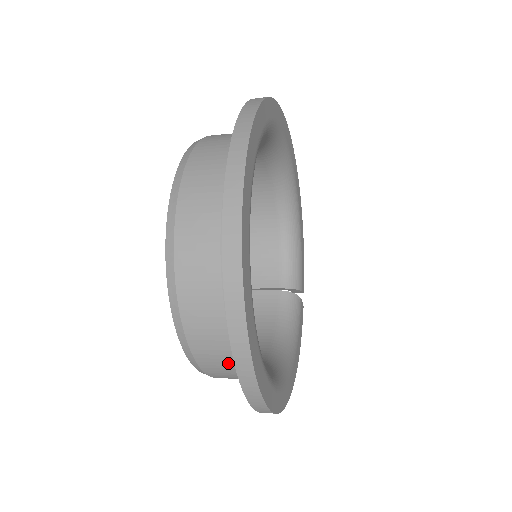
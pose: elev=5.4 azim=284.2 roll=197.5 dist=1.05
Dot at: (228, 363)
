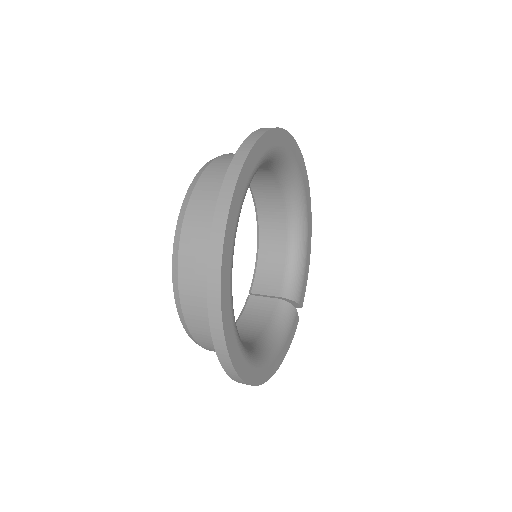
Dot at: occluded
